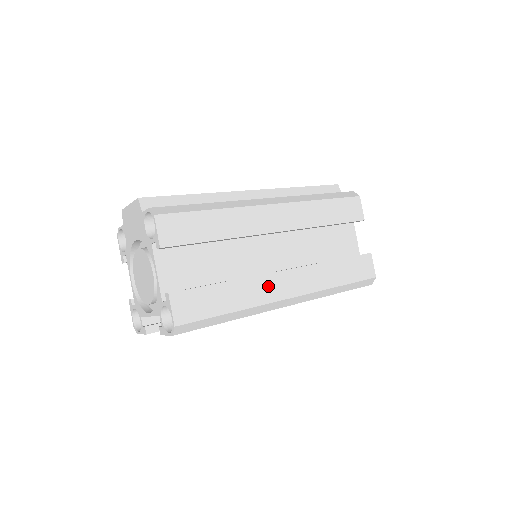
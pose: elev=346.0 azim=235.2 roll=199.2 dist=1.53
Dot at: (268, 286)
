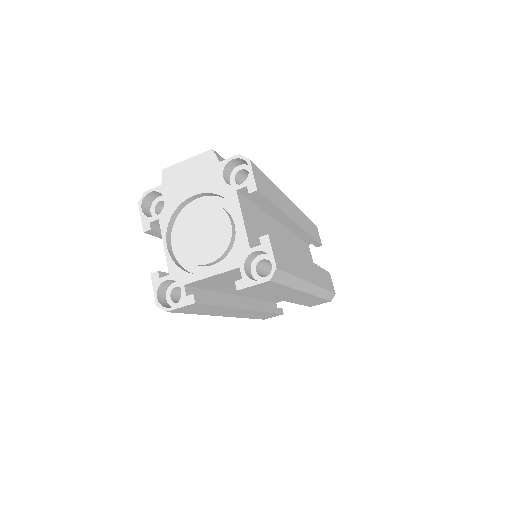
Dot at: (304, 266)
